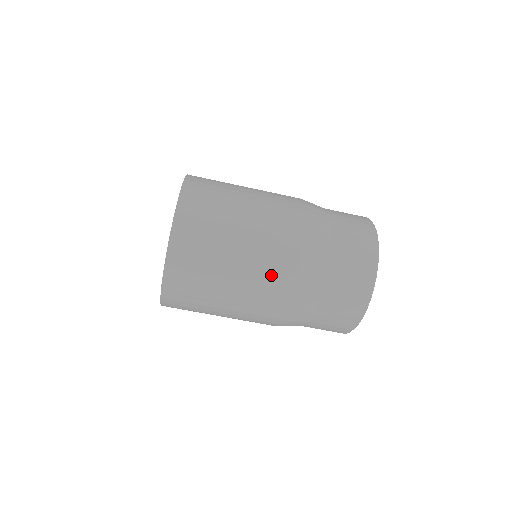
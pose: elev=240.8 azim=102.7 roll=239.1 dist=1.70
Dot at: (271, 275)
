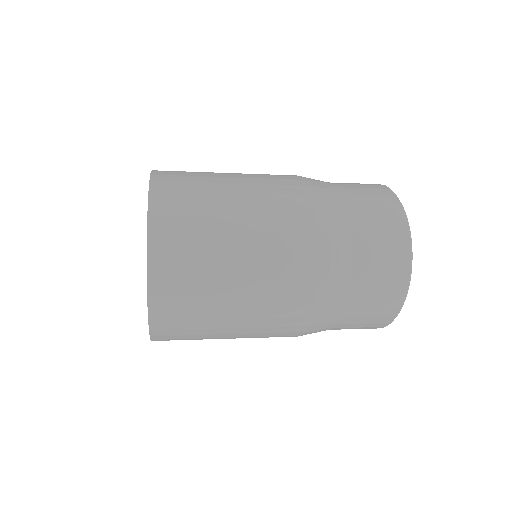
Dot at: occluded
